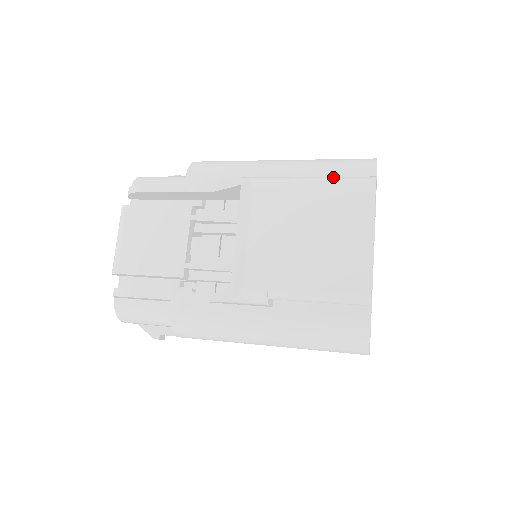
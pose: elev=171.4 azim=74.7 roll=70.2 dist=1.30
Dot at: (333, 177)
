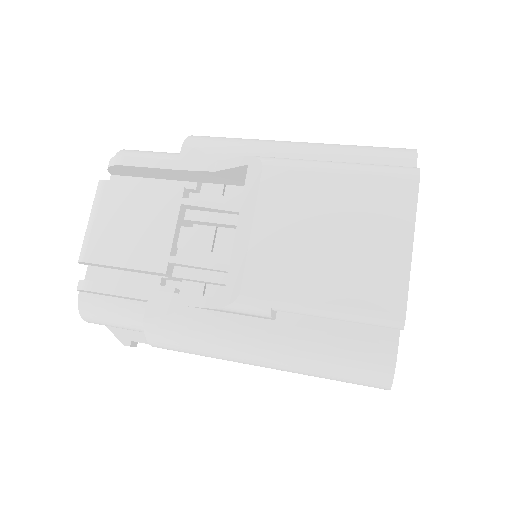
Dot at: (365, 164)
